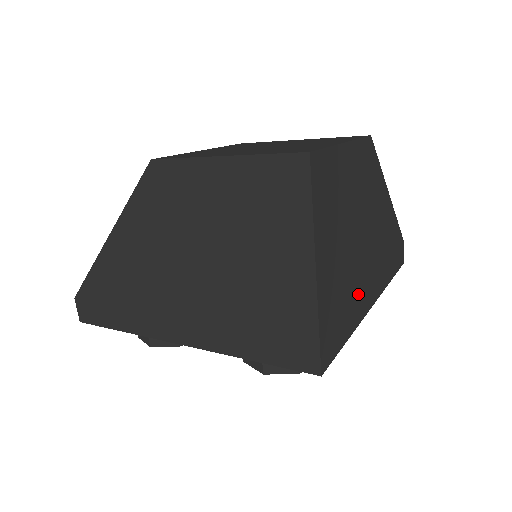
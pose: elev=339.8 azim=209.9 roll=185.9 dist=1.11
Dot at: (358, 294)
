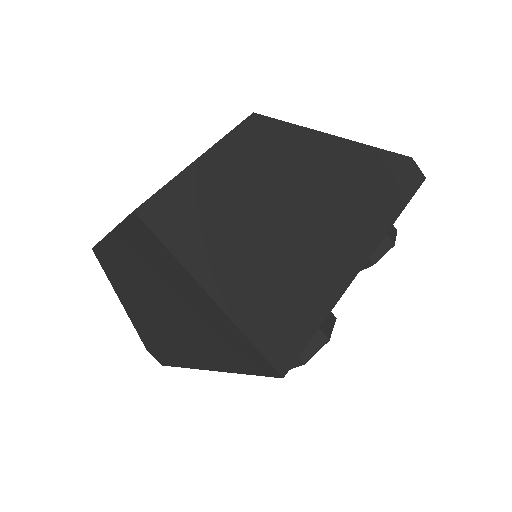
Dot at: (321, 270)
